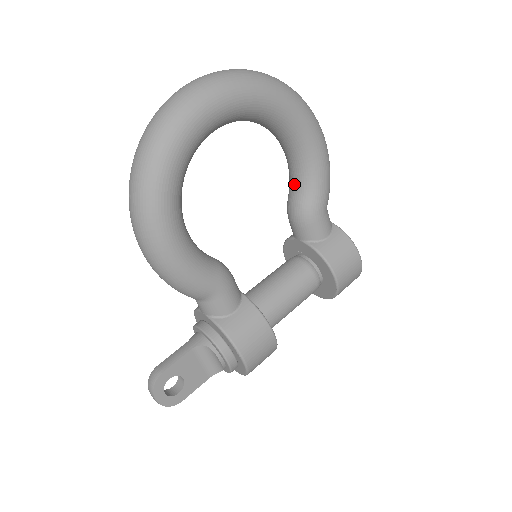
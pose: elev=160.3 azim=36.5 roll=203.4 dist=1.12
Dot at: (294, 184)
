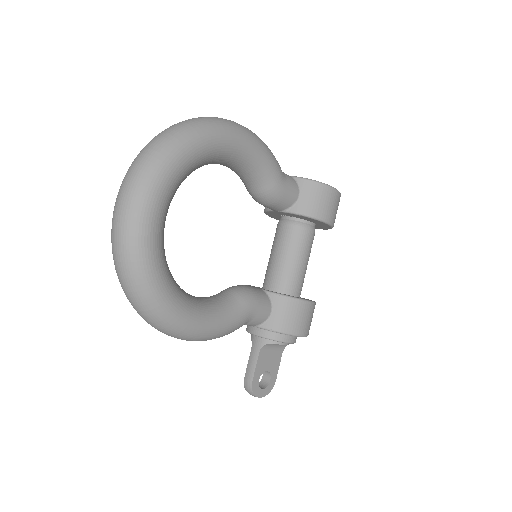
Dot at: (246, 181)
